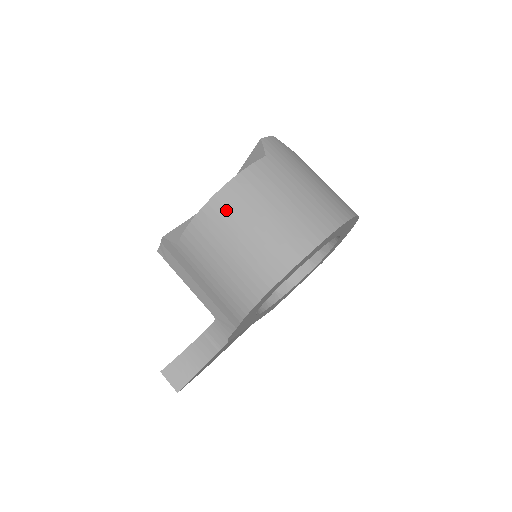
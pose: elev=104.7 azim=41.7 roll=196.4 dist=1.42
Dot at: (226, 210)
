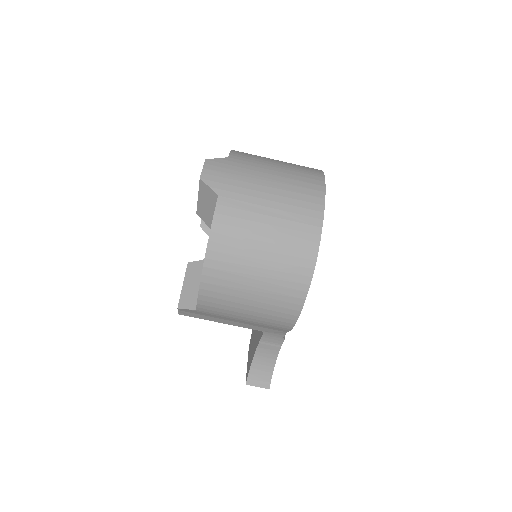
Dot at: (223, 271)
